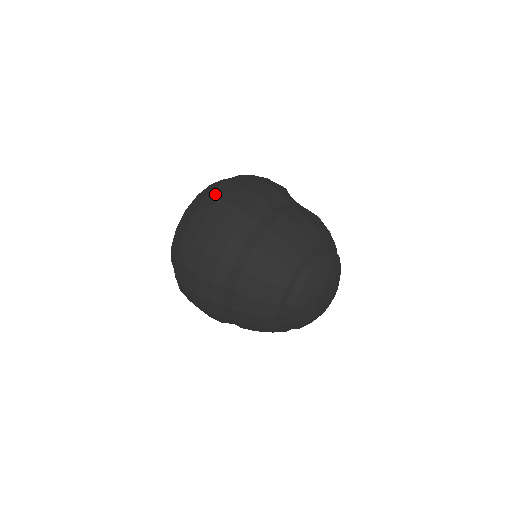
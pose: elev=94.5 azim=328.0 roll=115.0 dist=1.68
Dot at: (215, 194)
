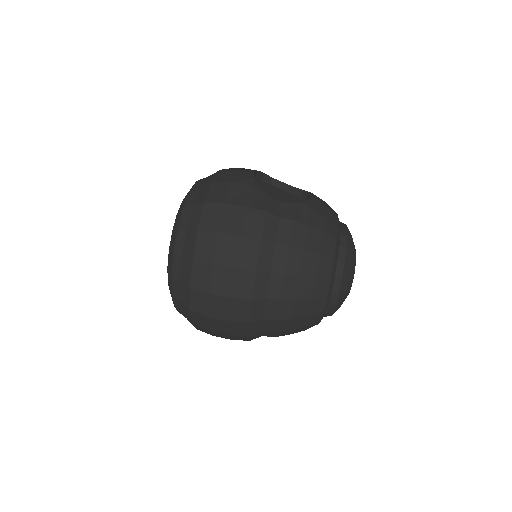
Dot at: (201, 257)
